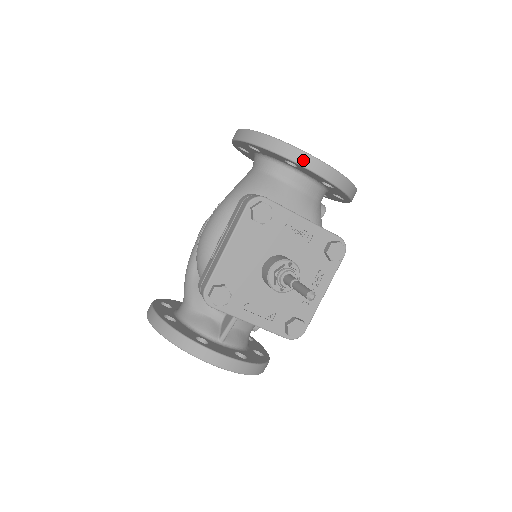
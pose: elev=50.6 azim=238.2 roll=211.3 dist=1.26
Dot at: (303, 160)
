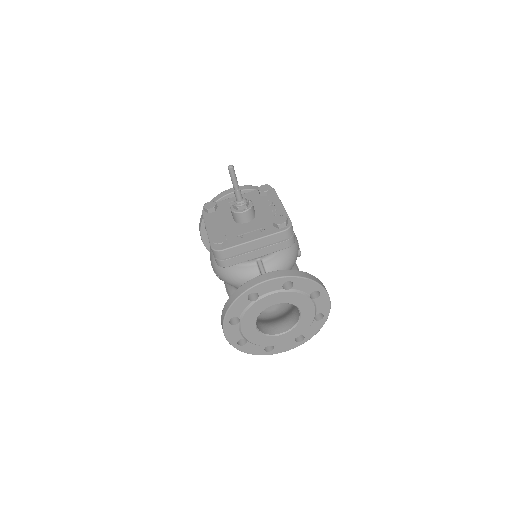
Dot at: (222, 195)
